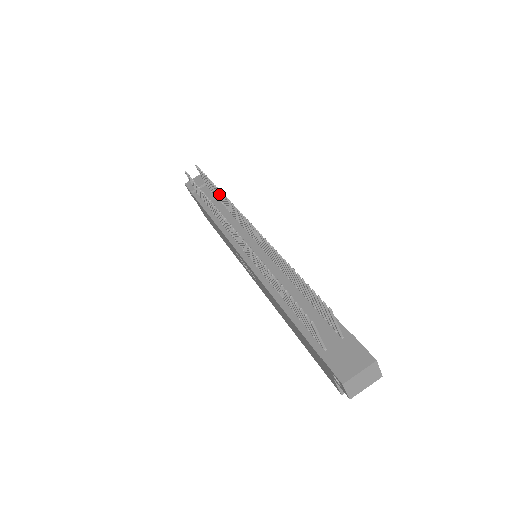
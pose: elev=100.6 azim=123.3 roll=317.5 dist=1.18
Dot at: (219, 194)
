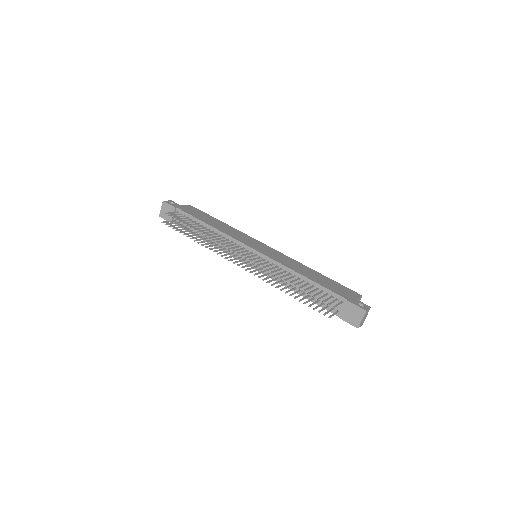
Dot at: (202, 231)
